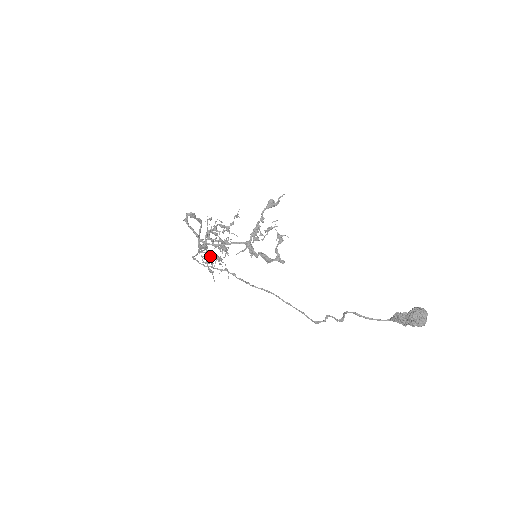
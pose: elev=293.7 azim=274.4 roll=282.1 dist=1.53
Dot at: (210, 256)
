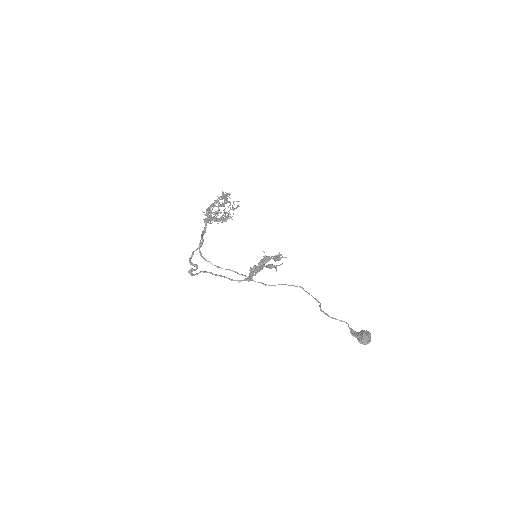
Dot at: occluded
